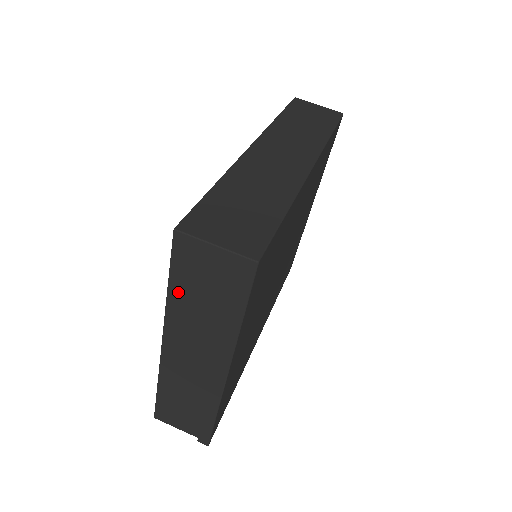
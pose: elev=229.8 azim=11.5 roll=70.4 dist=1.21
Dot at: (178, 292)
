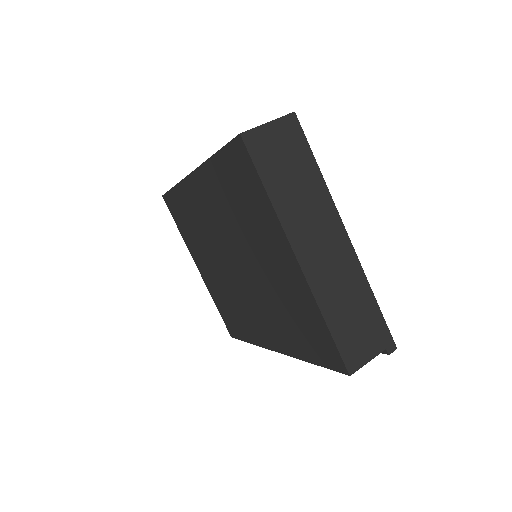
Dot at: (274, 189)
